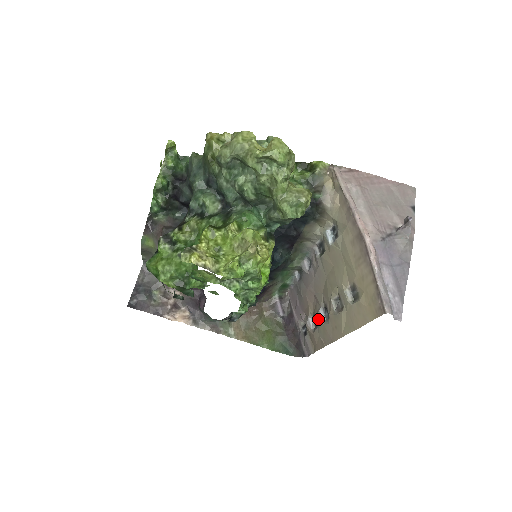
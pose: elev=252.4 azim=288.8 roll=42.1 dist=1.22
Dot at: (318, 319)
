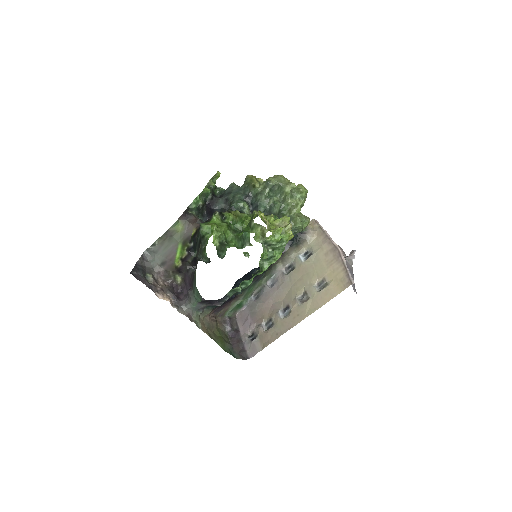
Dot at: (276, 319)
